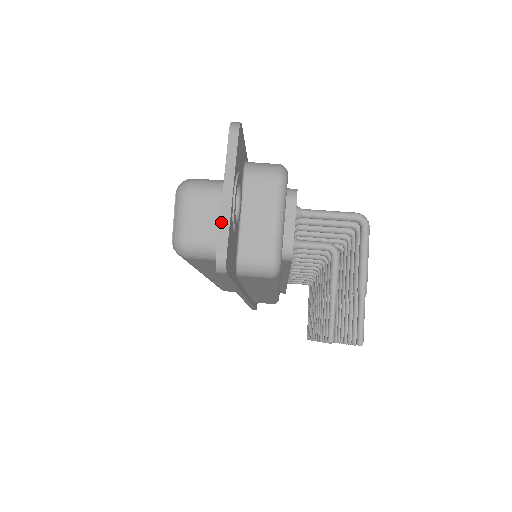
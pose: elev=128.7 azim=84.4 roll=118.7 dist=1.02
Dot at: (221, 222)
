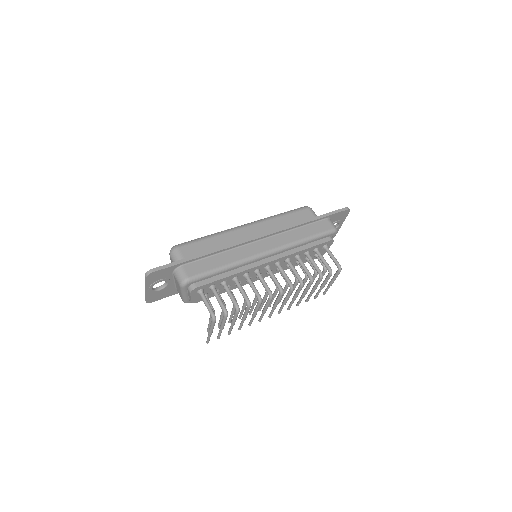
Dot at: (145, 294)
